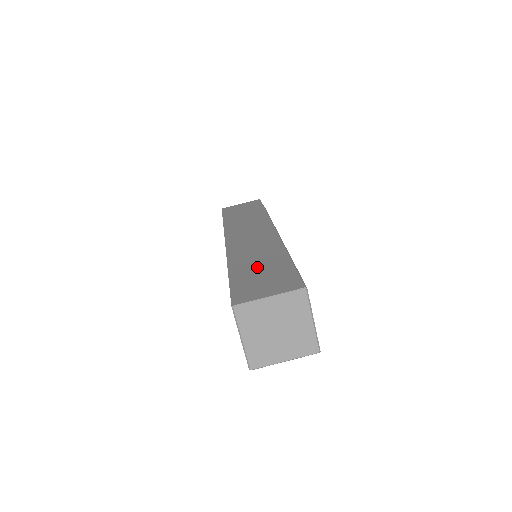
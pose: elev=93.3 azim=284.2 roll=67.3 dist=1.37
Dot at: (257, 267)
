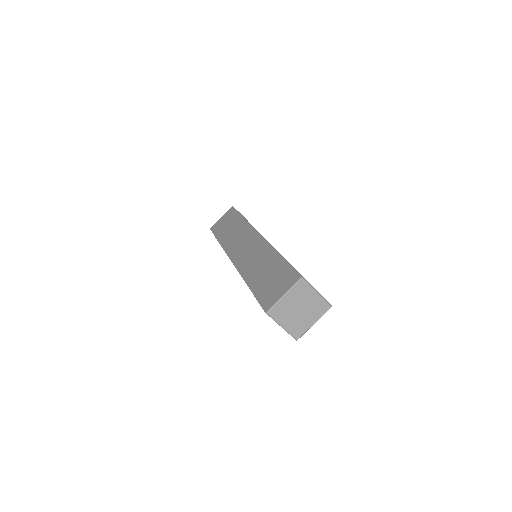
Dot at: (264, 274)
